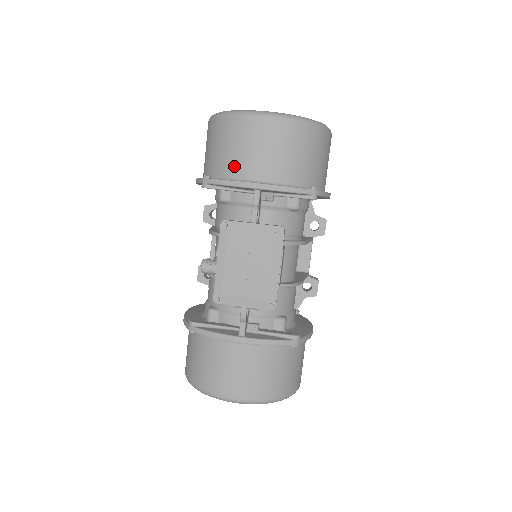
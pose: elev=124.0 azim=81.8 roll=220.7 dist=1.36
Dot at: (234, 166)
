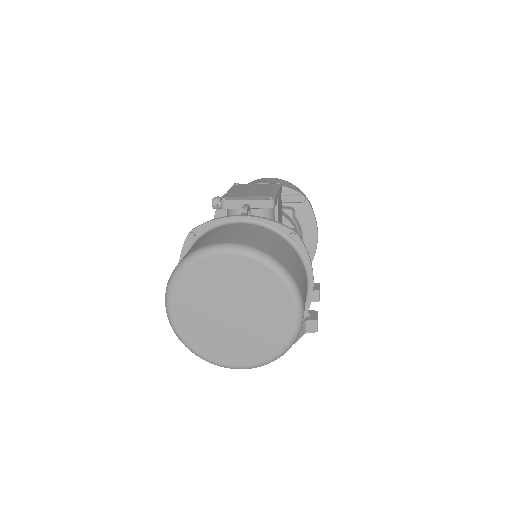
Dot at: occluded
